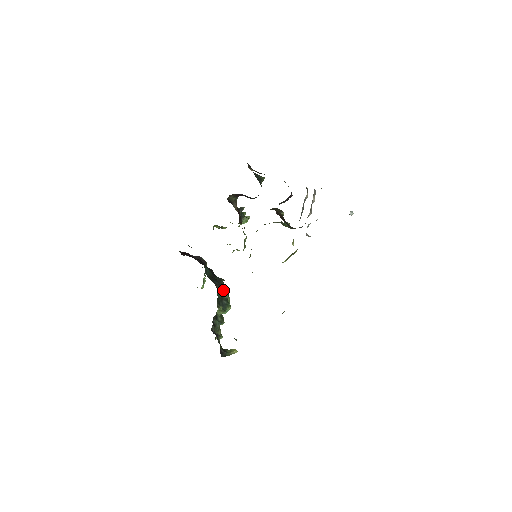
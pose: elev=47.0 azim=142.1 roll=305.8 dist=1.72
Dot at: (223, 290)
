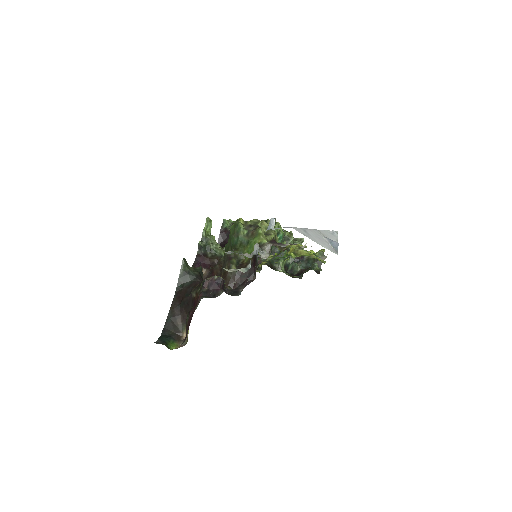
Dot at: occluded
